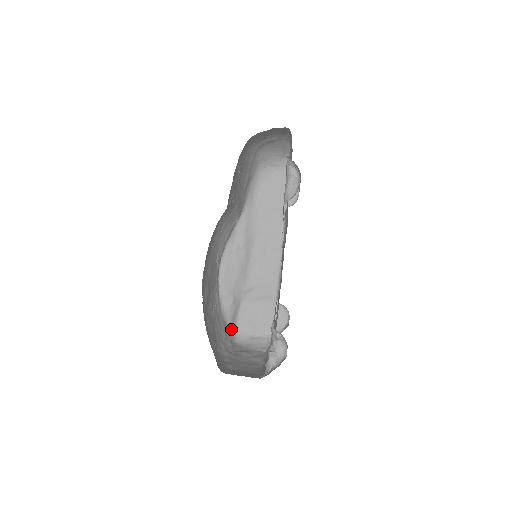
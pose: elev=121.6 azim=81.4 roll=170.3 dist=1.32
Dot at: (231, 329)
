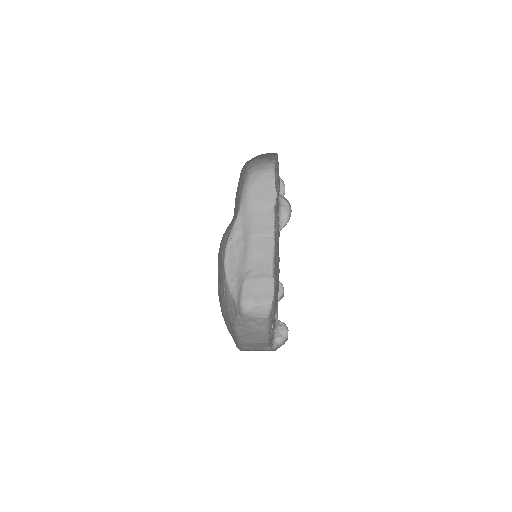
Dot at: (238, 303)
